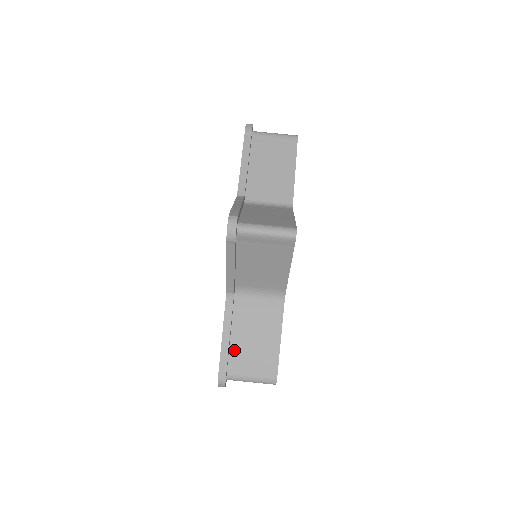
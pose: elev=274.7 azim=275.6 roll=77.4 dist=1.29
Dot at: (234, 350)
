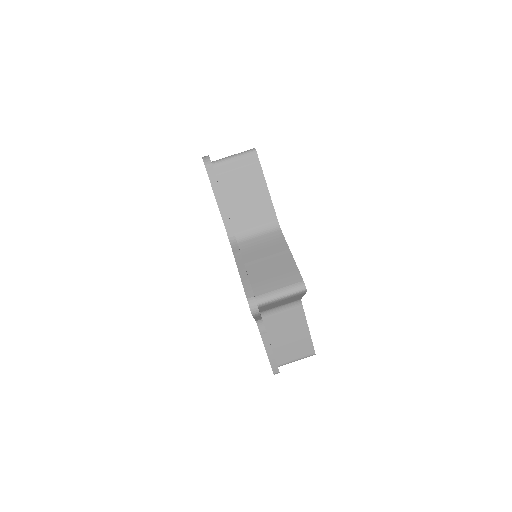
Dot at: (253, 277)
